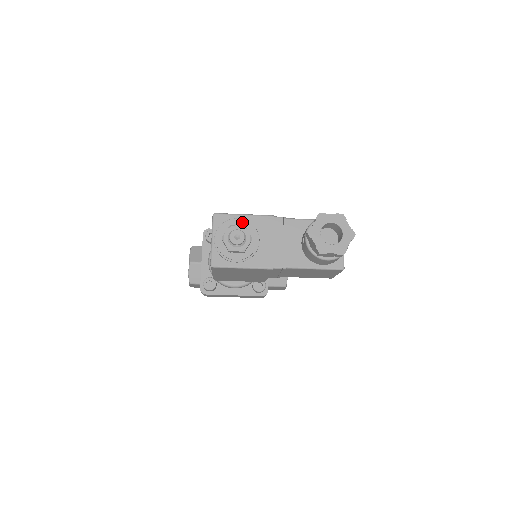
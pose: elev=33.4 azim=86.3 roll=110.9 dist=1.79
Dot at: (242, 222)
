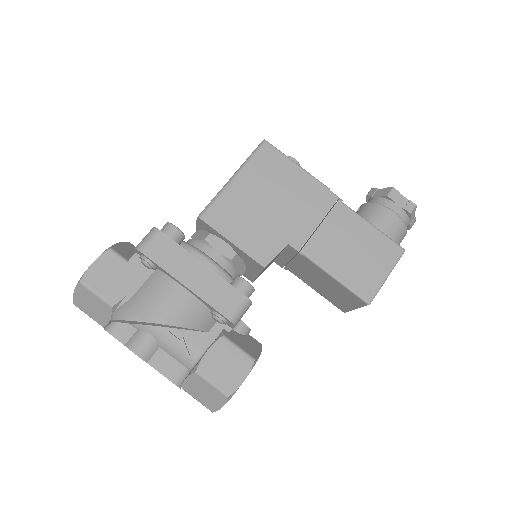
Dot at: occluded
